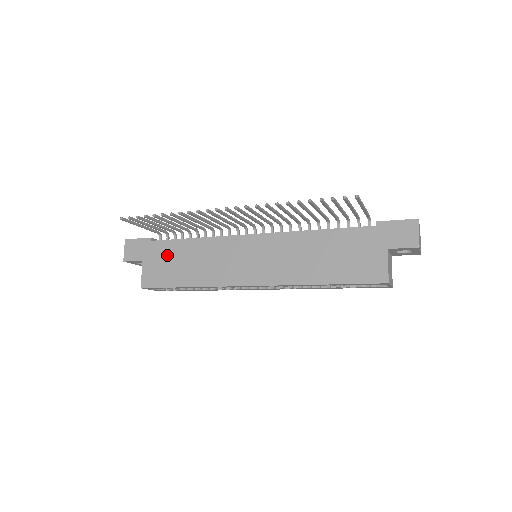
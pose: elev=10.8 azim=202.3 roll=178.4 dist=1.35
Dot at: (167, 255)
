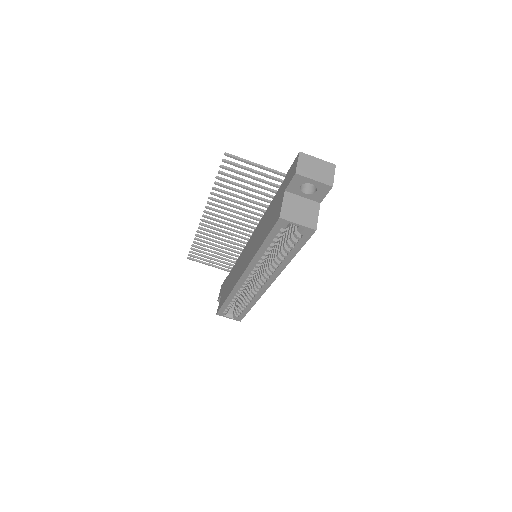
Dot at: (227, 283)
